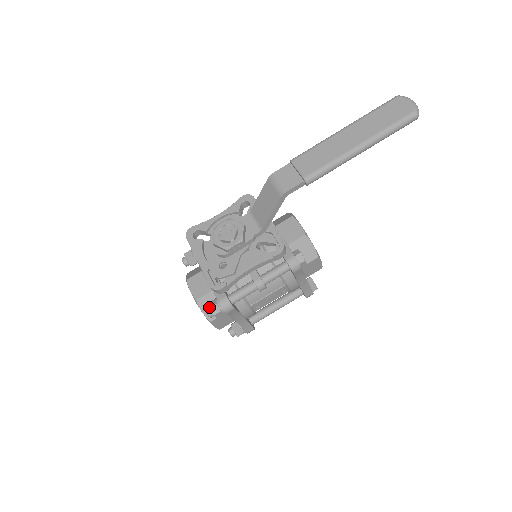
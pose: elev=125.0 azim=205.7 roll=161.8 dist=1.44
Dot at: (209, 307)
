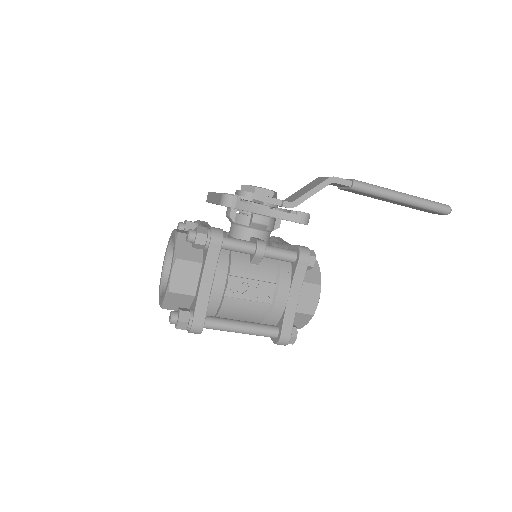
Dot at: occluded
